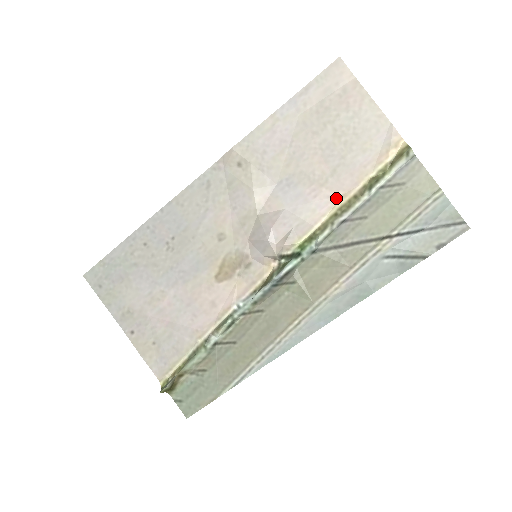
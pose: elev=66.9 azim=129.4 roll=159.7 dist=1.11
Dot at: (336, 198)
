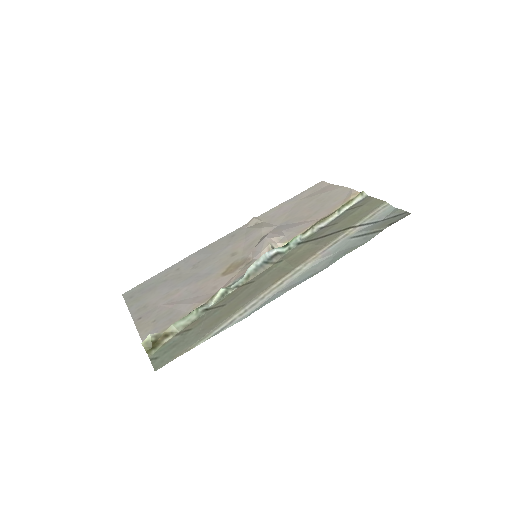
Dot at: (317, 220)
